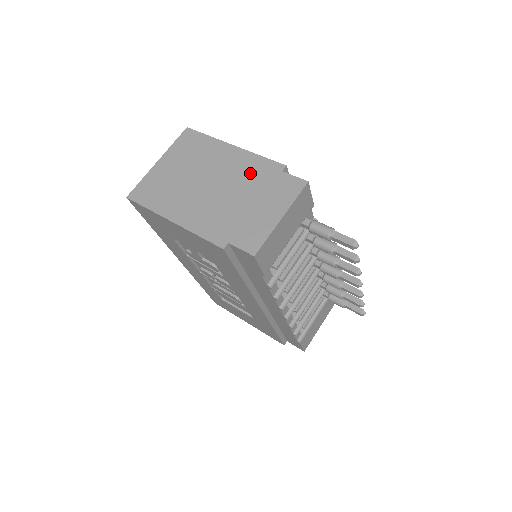
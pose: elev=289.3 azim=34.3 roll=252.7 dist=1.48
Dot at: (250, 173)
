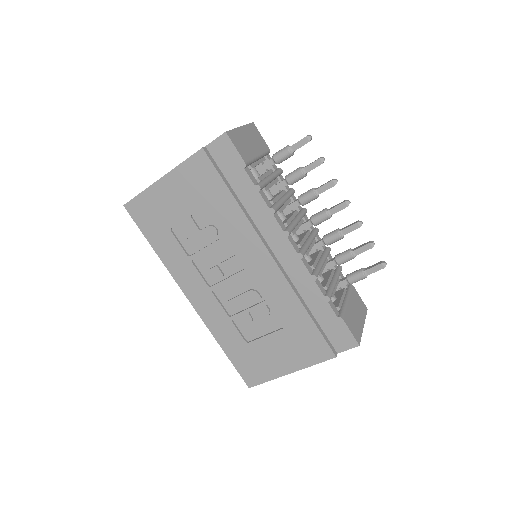
Dot at: occluded
